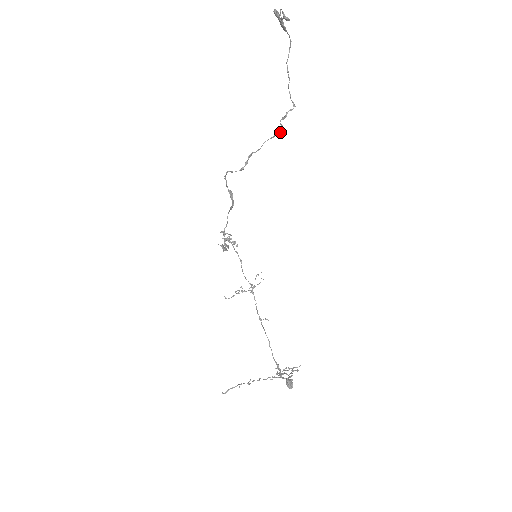
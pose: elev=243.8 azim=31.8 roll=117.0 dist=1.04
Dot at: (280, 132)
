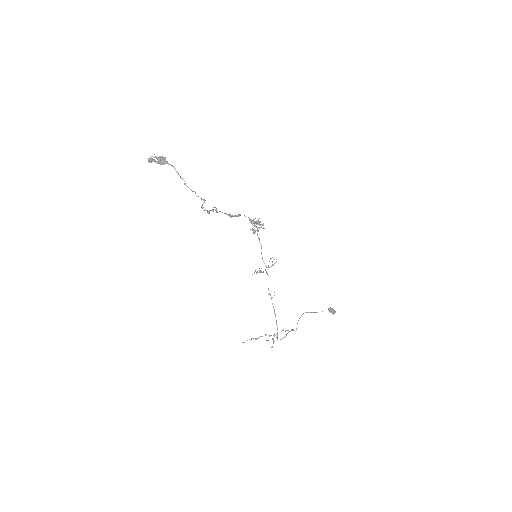
Dot at: (208, 212)
